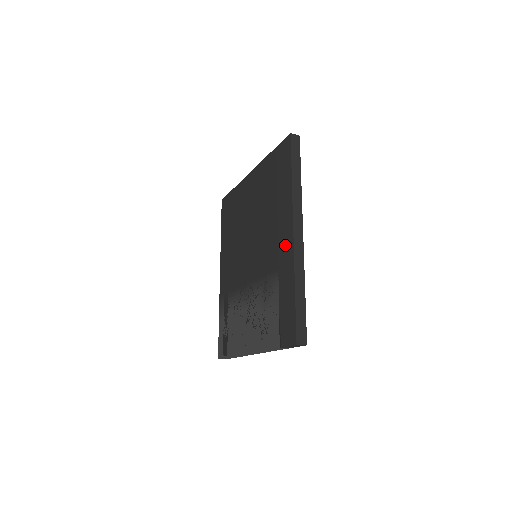
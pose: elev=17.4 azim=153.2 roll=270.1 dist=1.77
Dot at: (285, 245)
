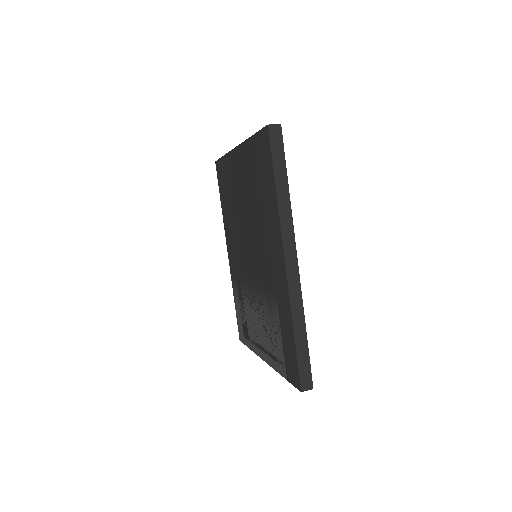
Dot at: (279, 273)
